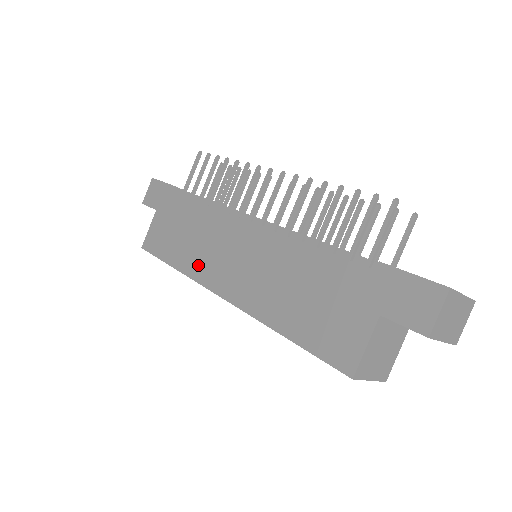
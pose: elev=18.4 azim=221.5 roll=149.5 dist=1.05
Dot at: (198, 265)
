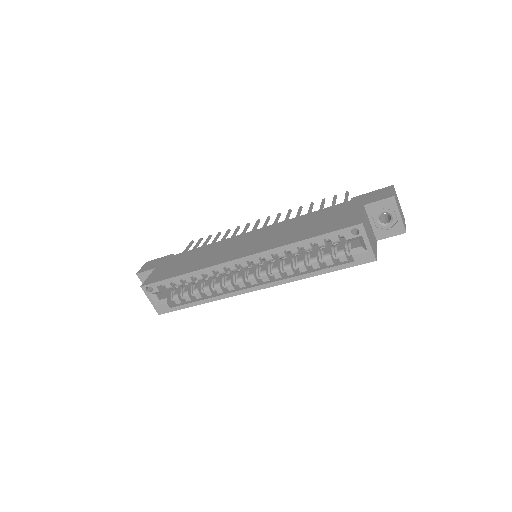
Dot at: (212, 261)
